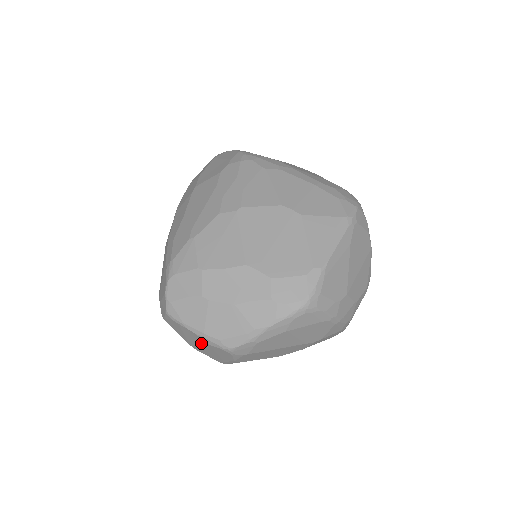
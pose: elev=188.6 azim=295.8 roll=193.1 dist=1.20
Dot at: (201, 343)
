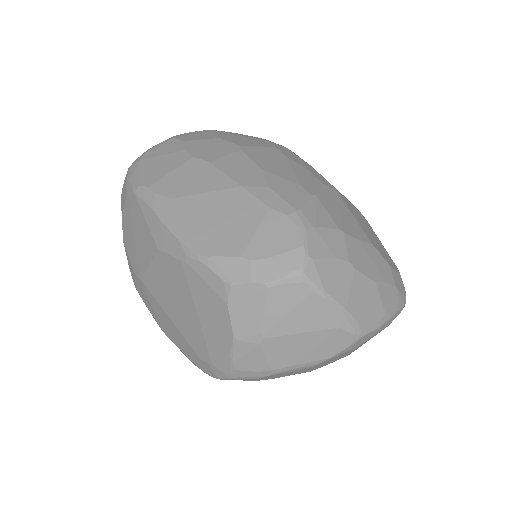
Dot at: (316, 326)
